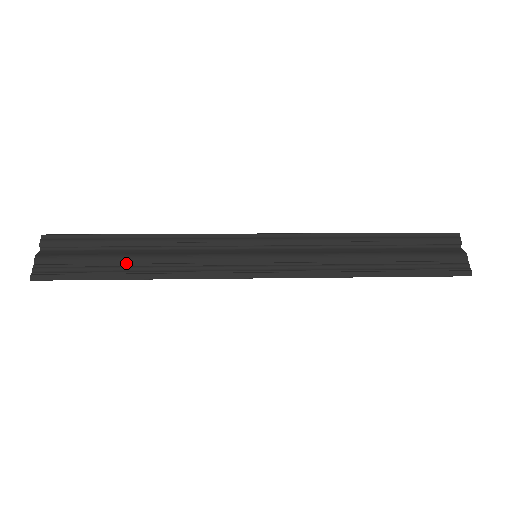
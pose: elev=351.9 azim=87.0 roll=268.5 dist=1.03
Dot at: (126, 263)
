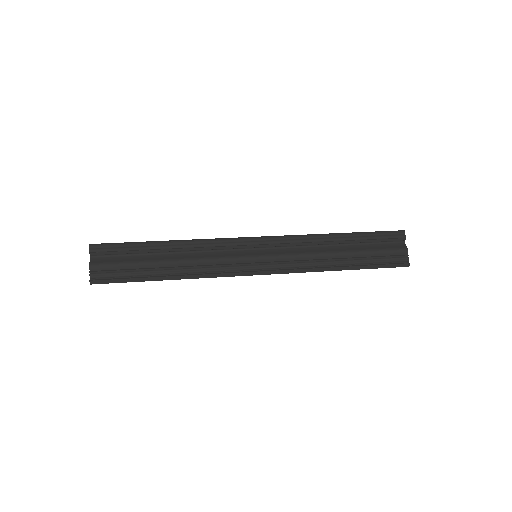
Dot at: (160, 267)
